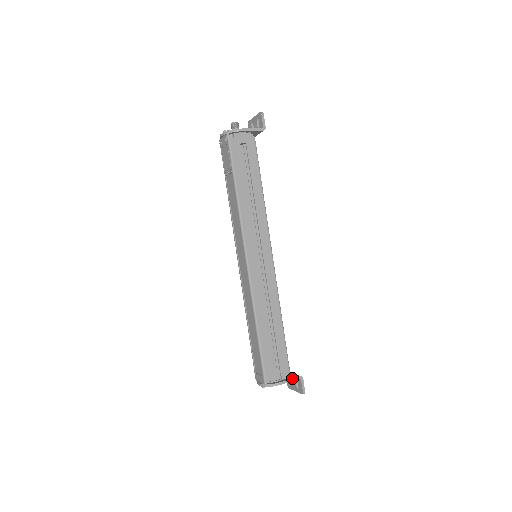
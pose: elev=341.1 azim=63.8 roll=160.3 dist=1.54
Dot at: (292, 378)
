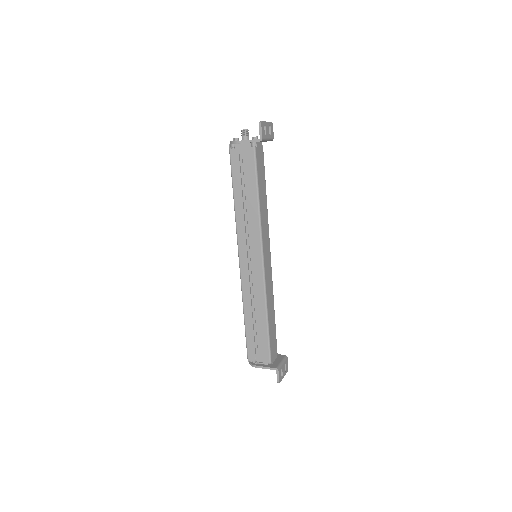
Dot at: (268, 367)
